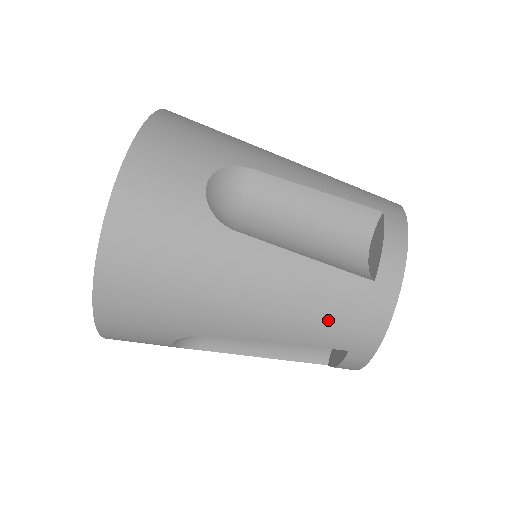
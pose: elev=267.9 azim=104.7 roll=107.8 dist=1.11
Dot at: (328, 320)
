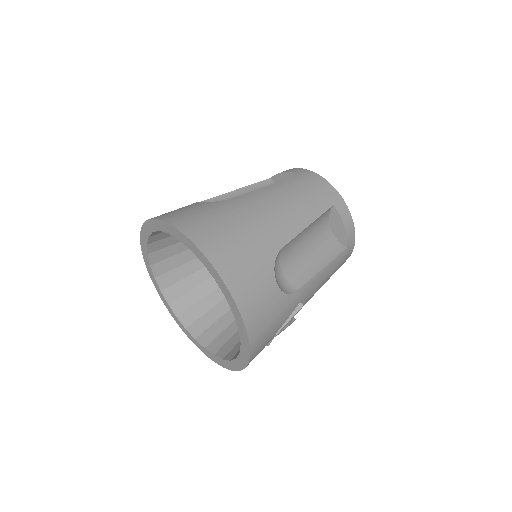
Dot at: (308, 195)
